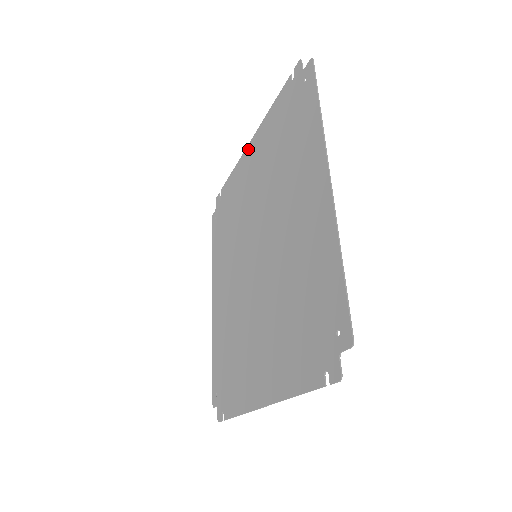
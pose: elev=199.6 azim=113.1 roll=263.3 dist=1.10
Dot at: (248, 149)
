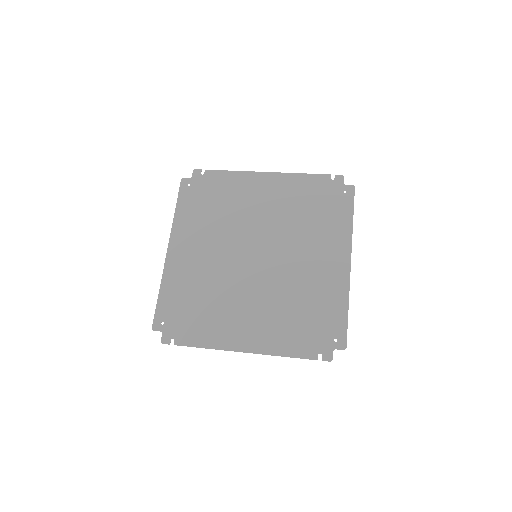
Dot at: (263, 175)
